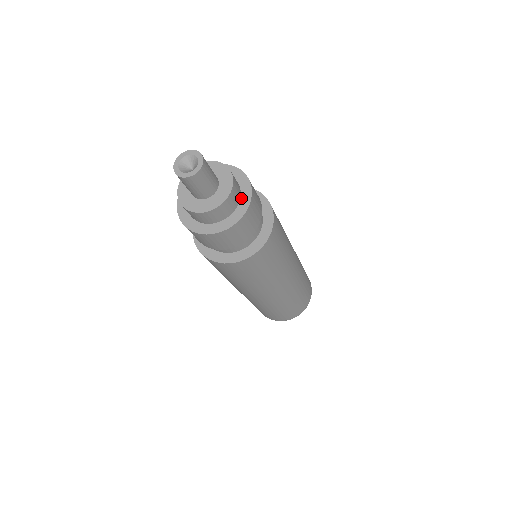
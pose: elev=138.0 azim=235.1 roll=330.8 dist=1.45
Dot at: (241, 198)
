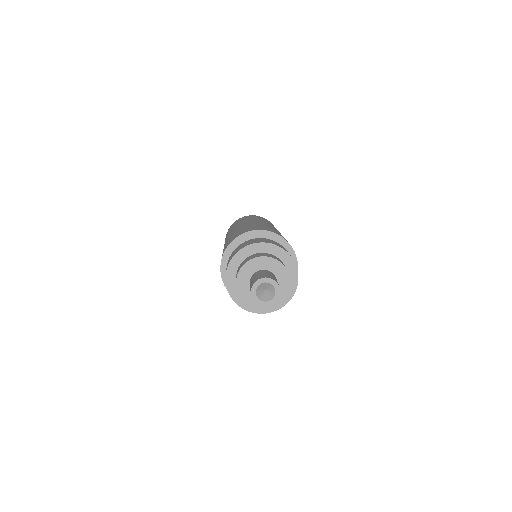
Dot at: (287, 268)
